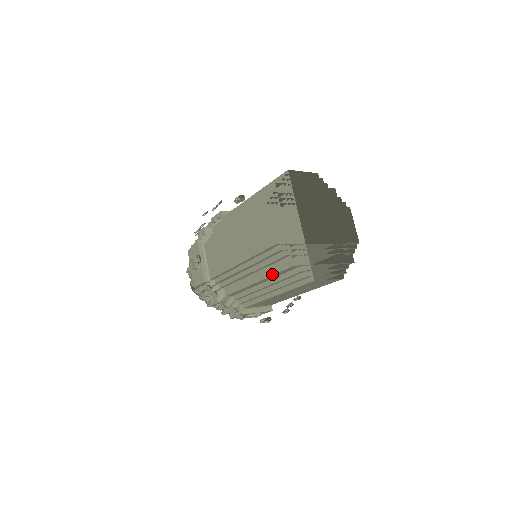
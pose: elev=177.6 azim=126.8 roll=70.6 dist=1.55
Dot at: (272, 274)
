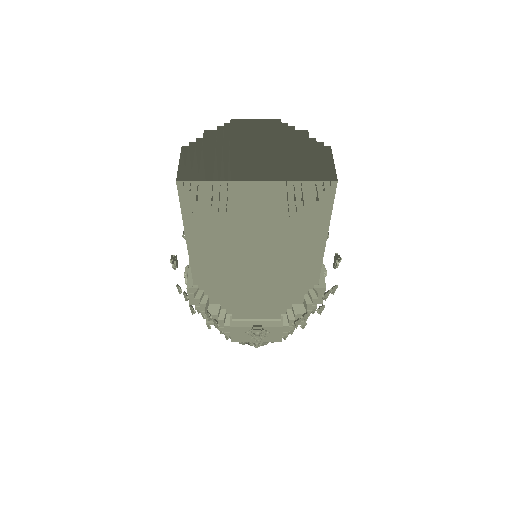
Dot at: (200, 233)
